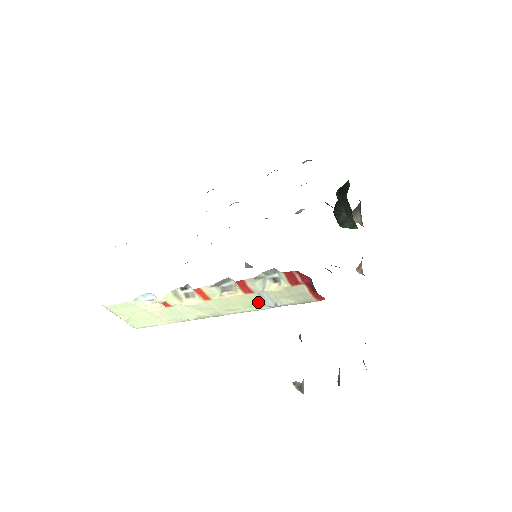
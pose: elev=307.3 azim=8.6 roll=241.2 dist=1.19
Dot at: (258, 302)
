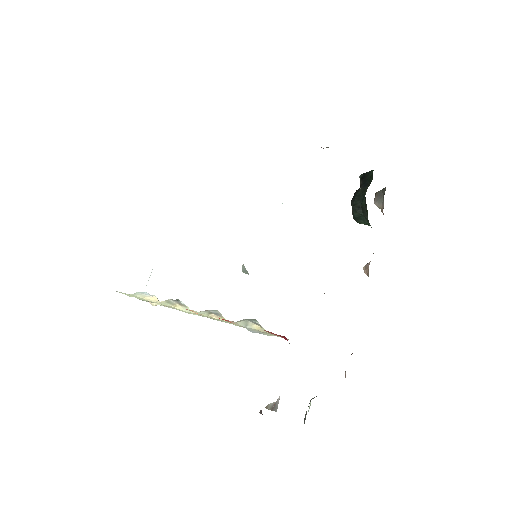
Dot at: occluded
